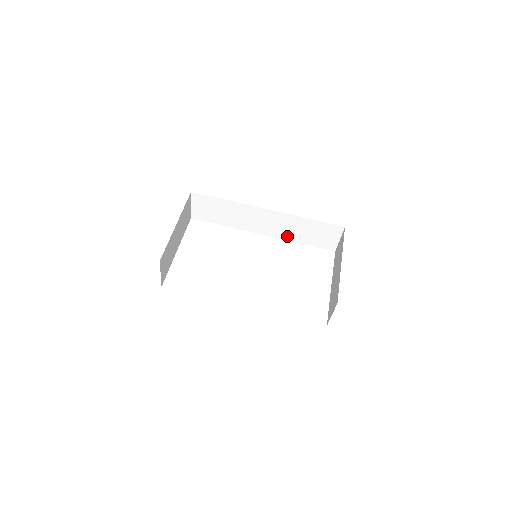
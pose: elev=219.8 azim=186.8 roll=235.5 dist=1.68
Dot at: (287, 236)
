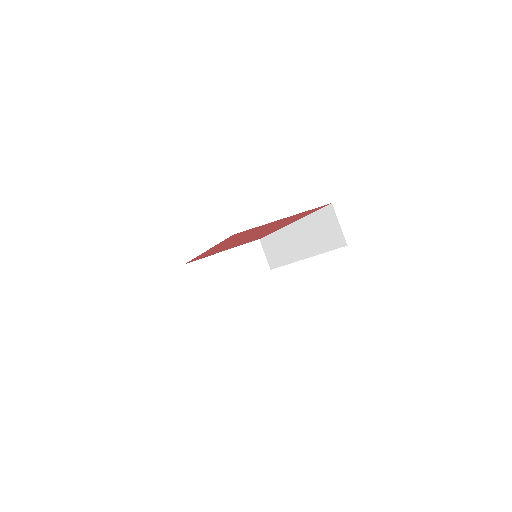
Dot at: (313, 249)
